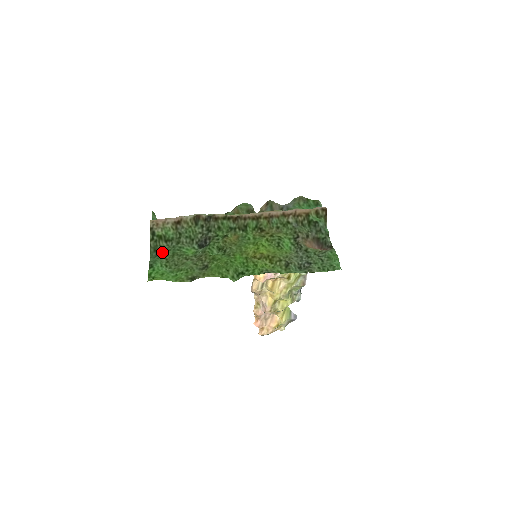
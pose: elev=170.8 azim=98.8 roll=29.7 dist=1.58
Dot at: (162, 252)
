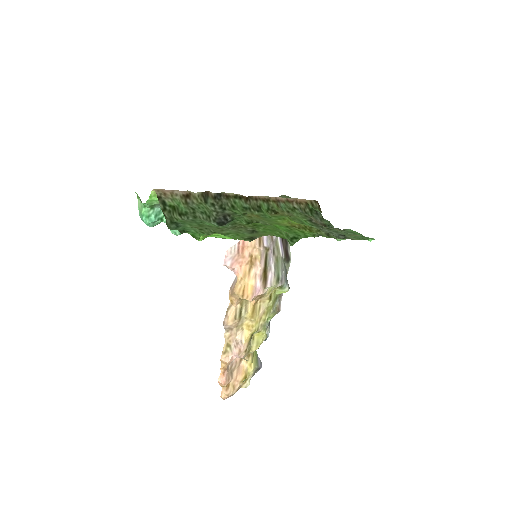
Dot at: (184, 223)
